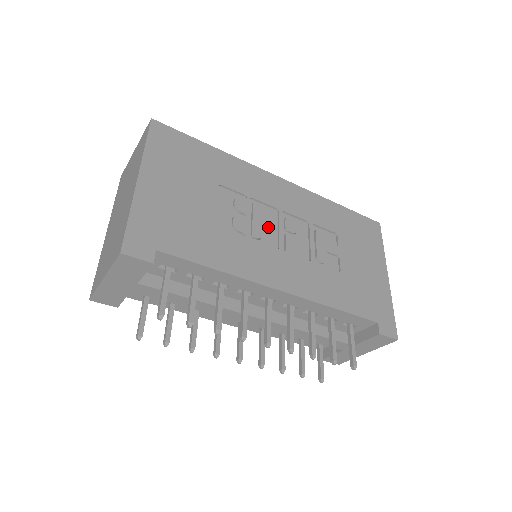
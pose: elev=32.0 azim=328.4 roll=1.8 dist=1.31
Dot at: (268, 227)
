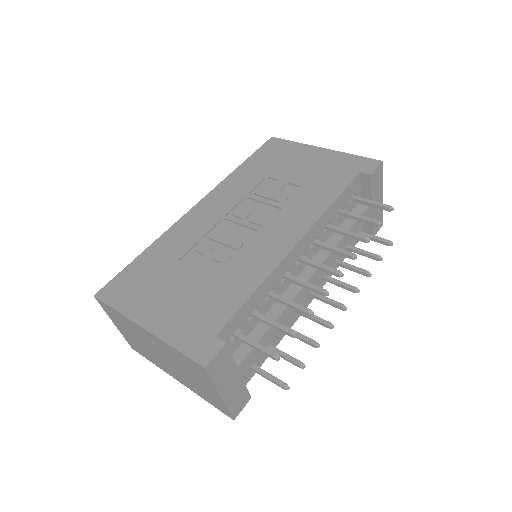
Dot at: (235, 233)
